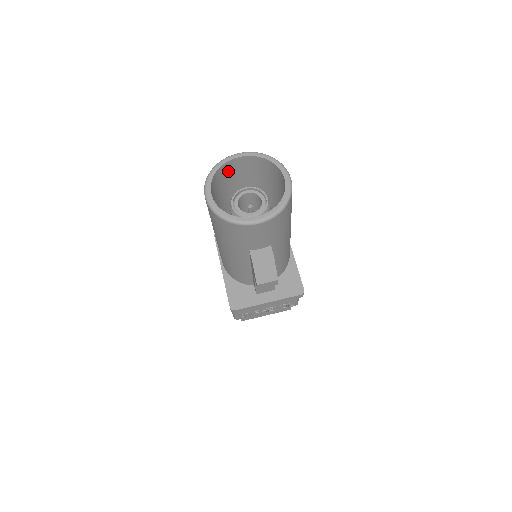
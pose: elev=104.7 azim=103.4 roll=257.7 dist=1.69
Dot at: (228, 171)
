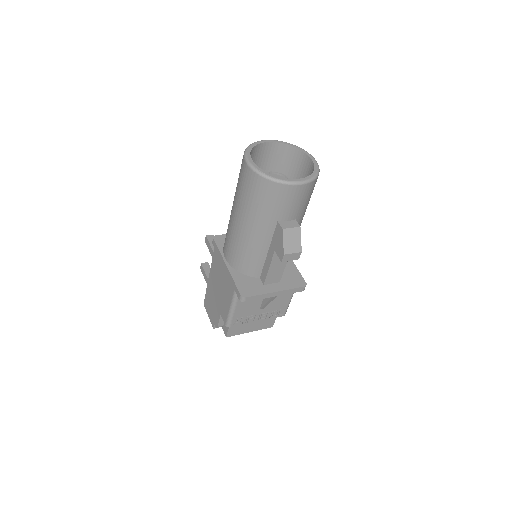
Dot at: (256, 155)
